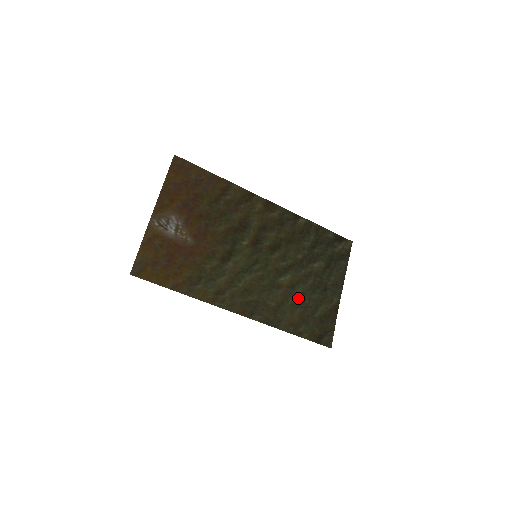
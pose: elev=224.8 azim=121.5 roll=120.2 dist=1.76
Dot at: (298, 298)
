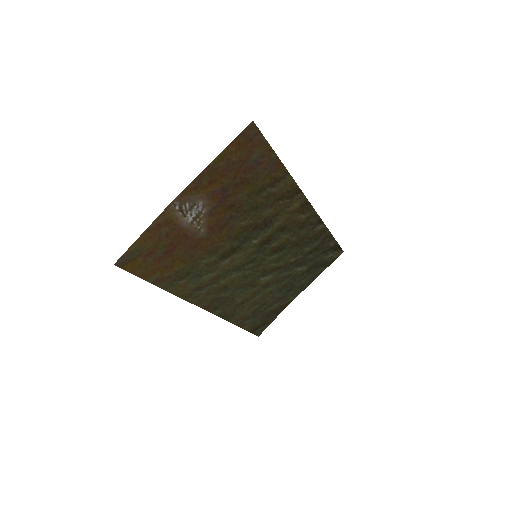
Dot at: (263, 296)
